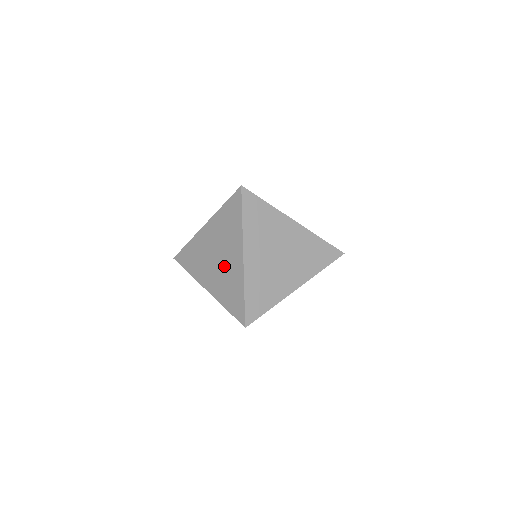
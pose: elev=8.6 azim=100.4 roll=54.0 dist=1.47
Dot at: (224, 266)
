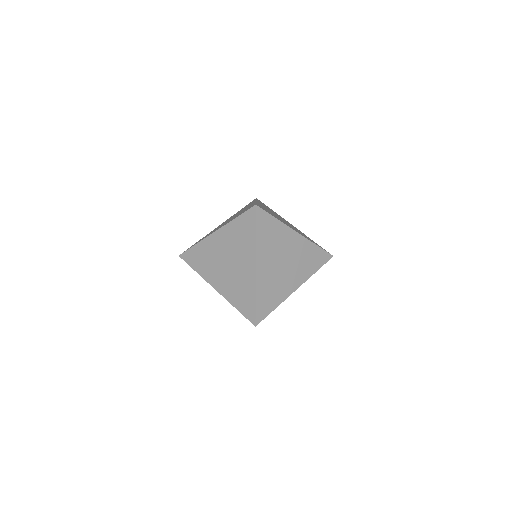
Dot at: (235, 272)
